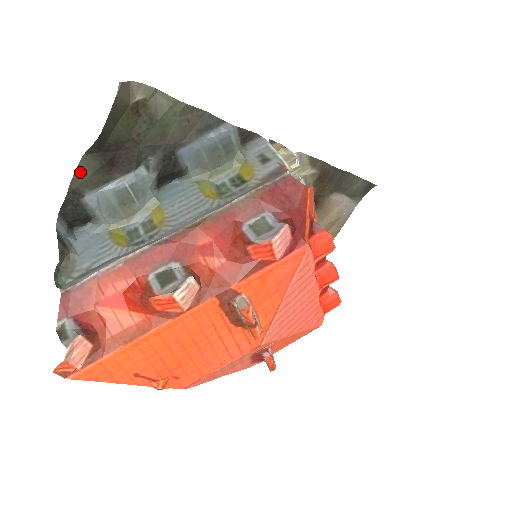
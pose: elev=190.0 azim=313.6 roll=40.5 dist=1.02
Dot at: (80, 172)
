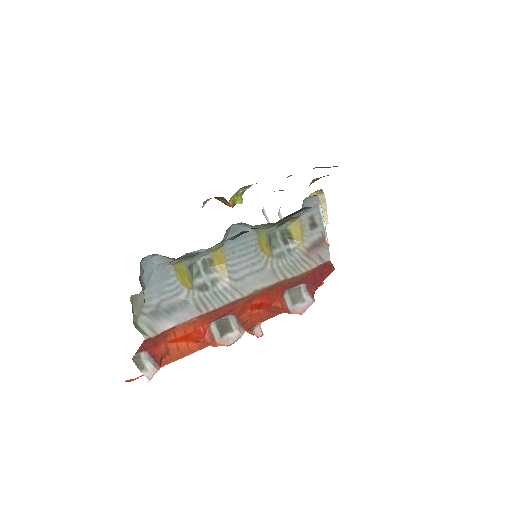
Dot at: occluded
